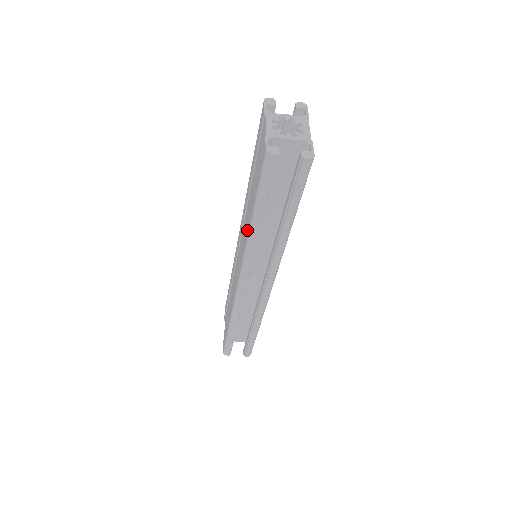
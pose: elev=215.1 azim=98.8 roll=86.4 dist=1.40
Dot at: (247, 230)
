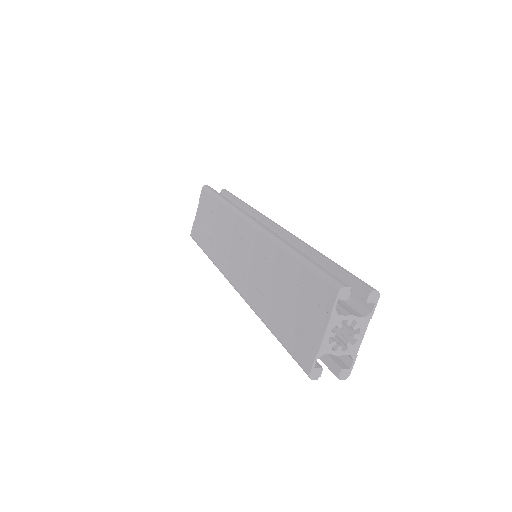
Dot at: (259, 305)
